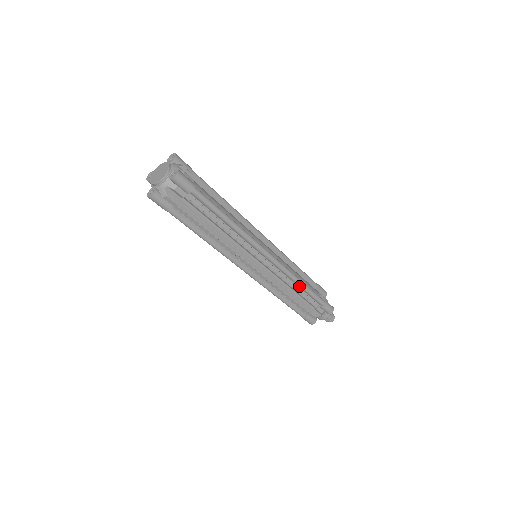
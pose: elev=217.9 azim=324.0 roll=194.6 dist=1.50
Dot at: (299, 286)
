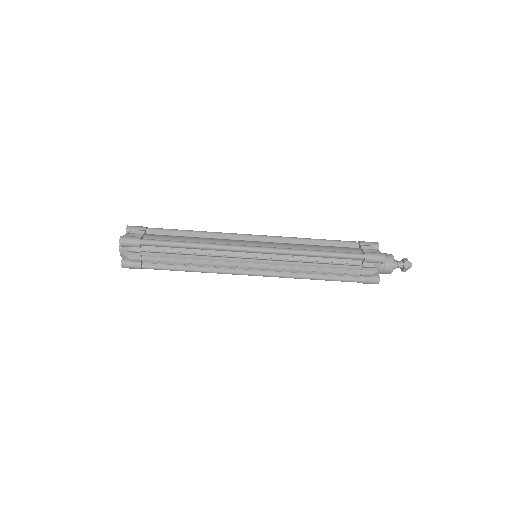
Dot at: (315, 256)
